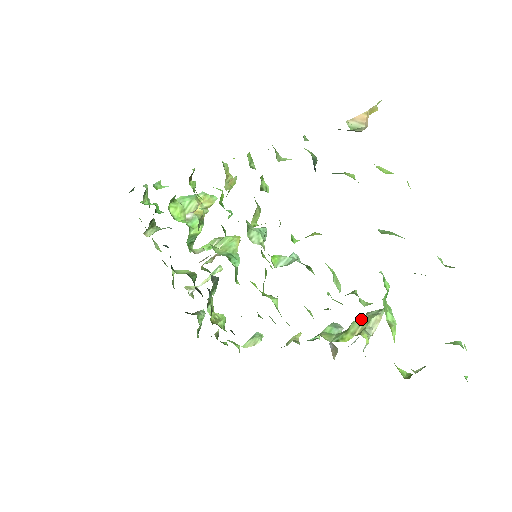
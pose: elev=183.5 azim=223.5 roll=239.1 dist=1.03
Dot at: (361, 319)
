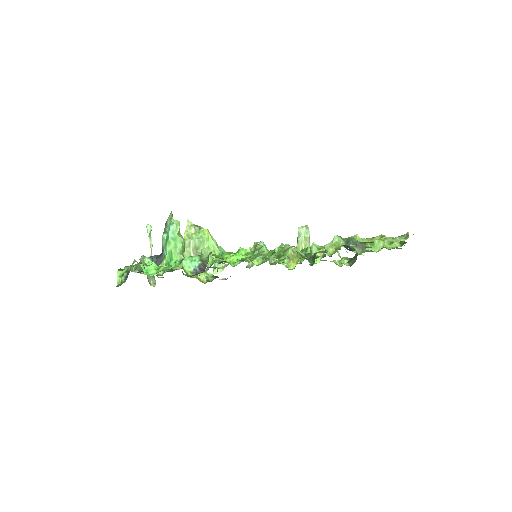
Dot at: (301, 239)
